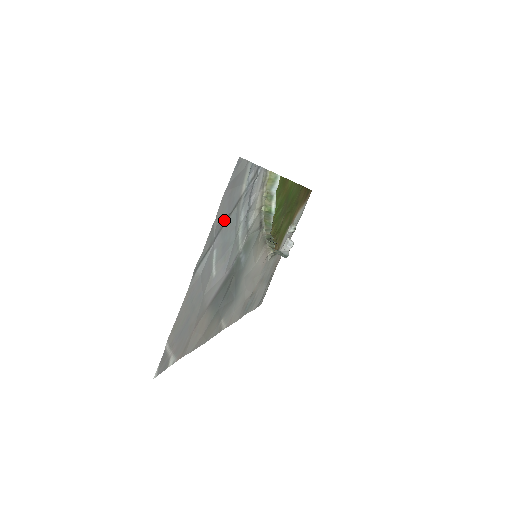
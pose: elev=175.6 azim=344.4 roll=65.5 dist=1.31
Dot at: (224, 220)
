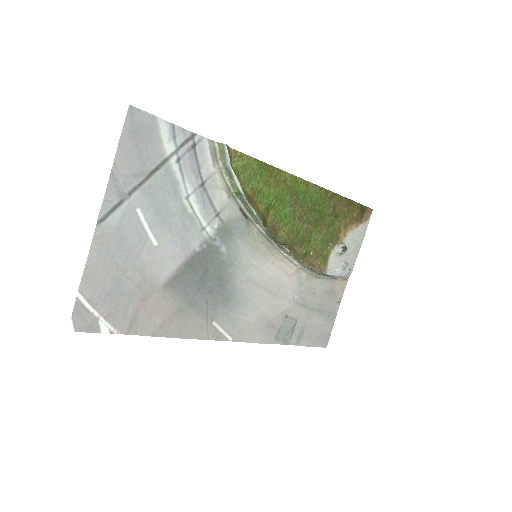
Dot at: (142, 177)
